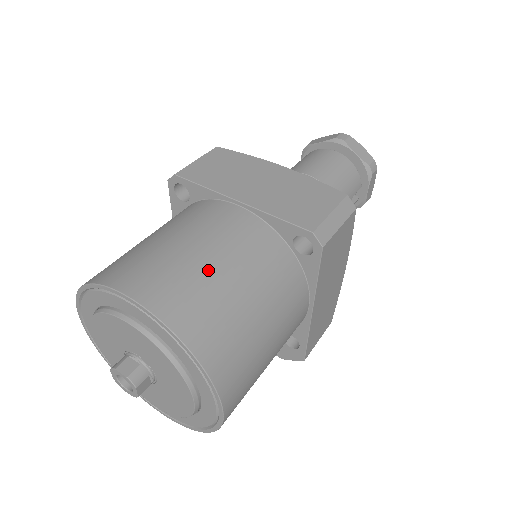
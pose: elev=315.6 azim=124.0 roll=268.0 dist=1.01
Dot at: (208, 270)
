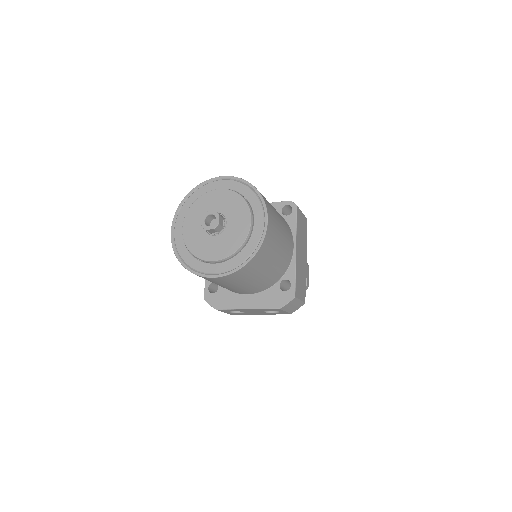
Dot at: occluded
